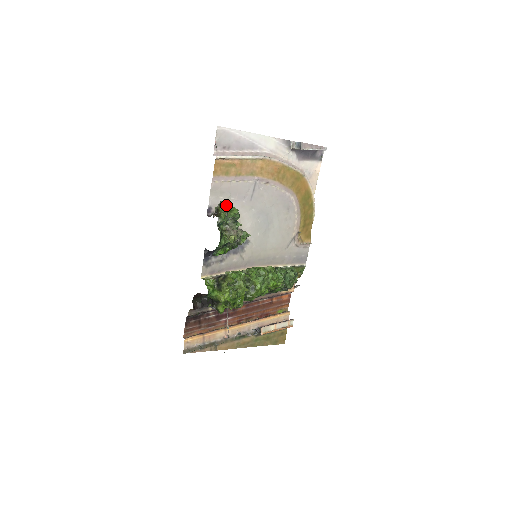
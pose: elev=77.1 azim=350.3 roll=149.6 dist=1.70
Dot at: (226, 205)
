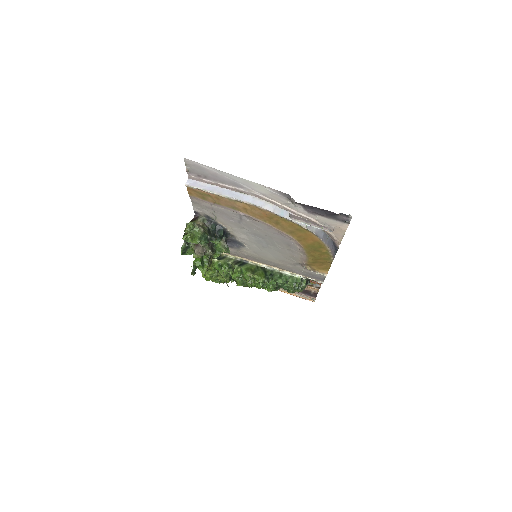
Dot at: (194, 229)
